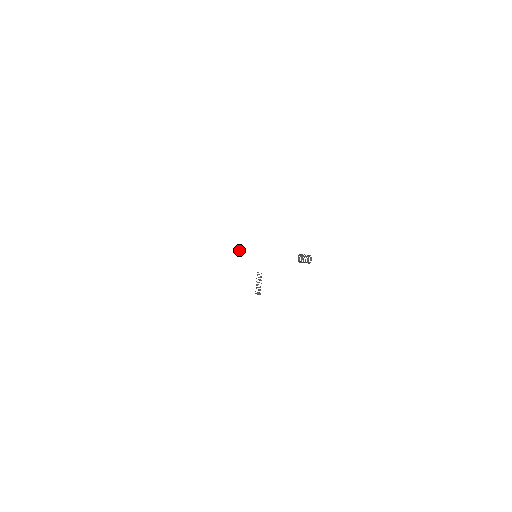
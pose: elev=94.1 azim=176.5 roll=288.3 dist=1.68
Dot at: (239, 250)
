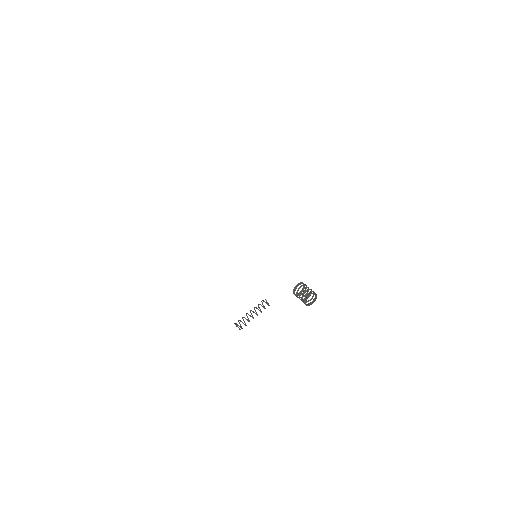
Dot at: occluded
